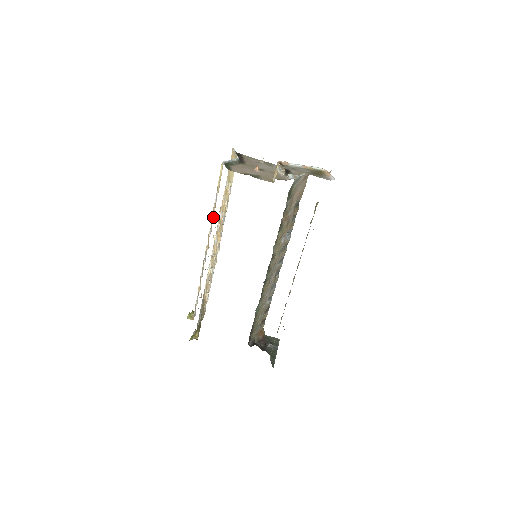
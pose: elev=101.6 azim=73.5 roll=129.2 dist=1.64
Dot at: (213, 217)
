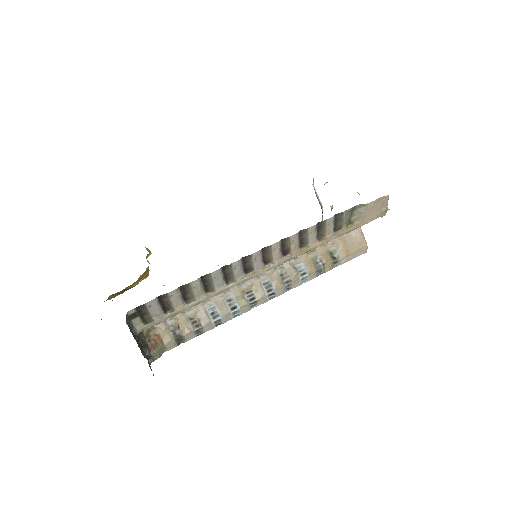
Dot at: occluded
